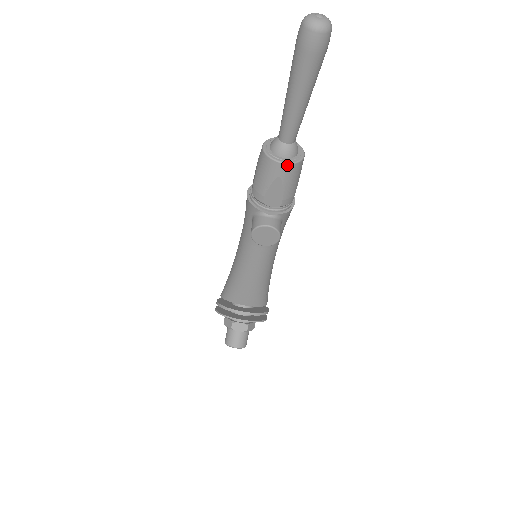
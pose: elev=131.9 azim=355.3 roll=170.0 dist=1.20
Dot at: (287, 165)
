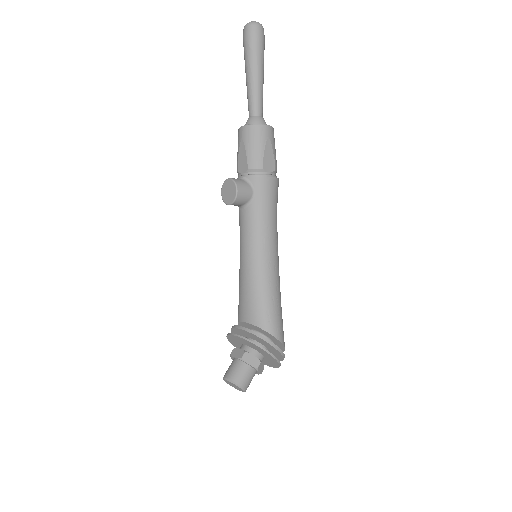
Dot at: (245, 127)
